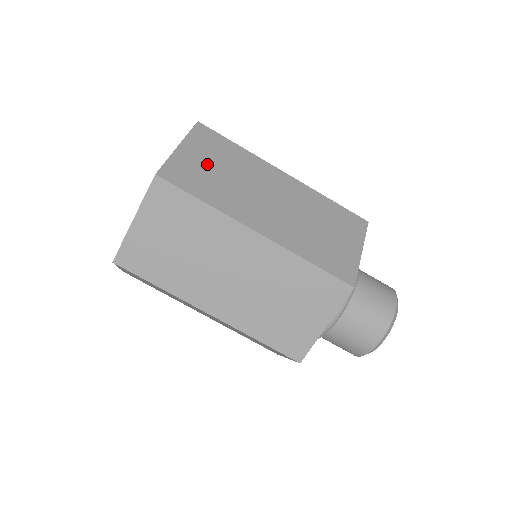
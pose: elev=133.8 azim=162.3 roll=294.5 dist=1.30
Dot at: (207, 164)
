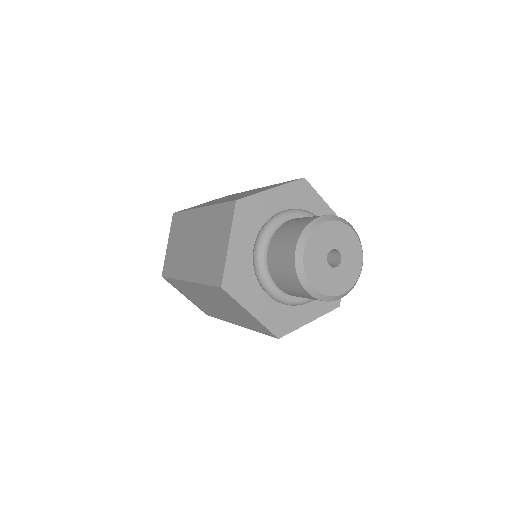
Dot at: occluded
